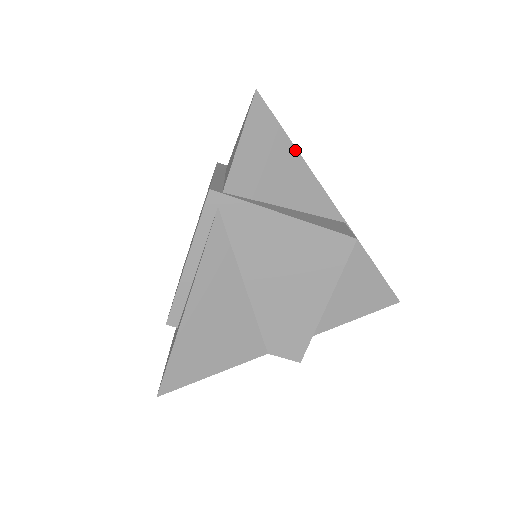
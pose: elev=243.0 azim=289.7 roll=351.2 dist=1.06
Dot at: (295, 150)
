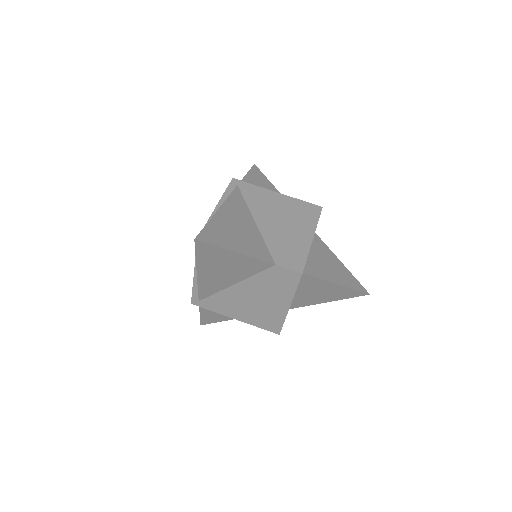
Dot at: (277, 190)
